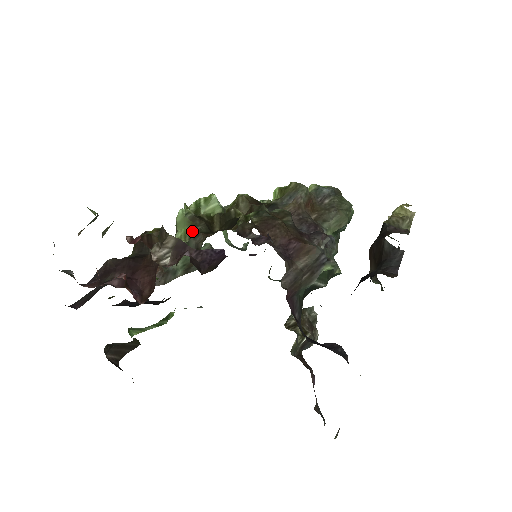
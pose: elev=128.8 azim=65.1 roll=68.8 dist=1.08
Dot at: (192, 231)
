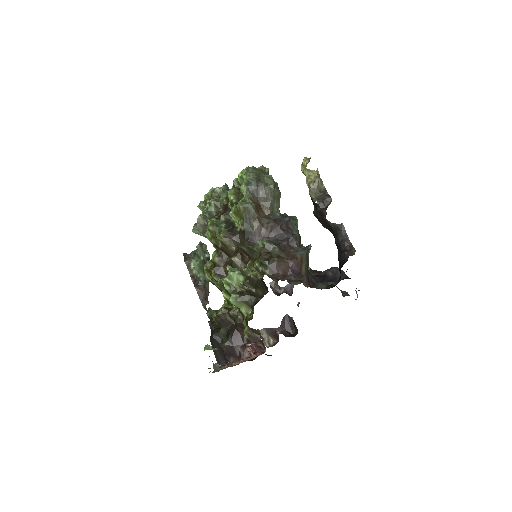
Dot at: (249, 305)
